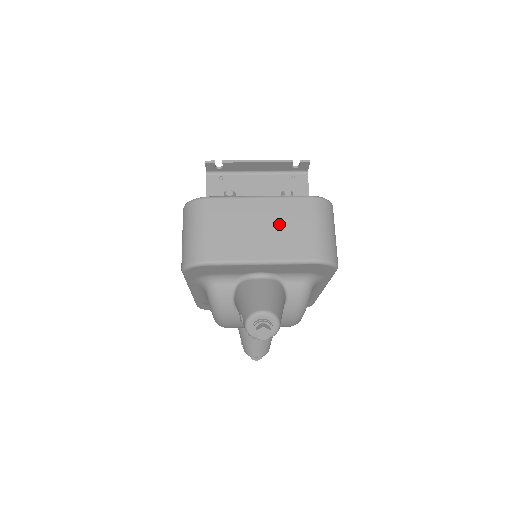
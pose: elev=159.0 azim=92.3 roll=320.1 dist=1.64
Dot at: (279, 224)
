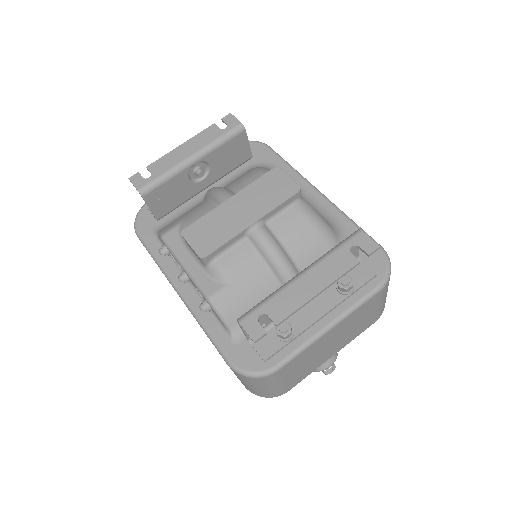
Dot at: (349, 329)
